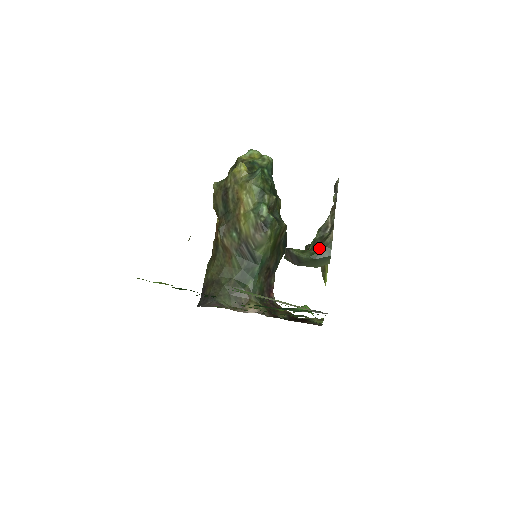
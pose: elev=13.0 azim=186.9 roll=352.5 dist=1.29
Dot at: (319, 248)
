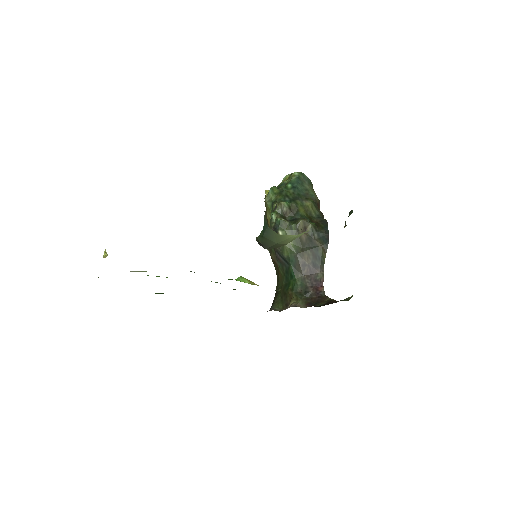
Dot at: (264, 225)
